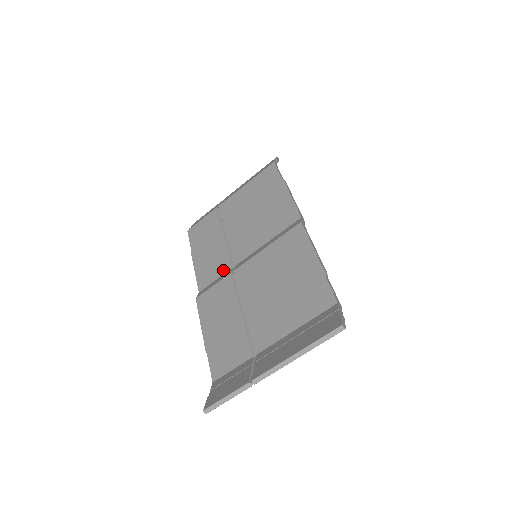
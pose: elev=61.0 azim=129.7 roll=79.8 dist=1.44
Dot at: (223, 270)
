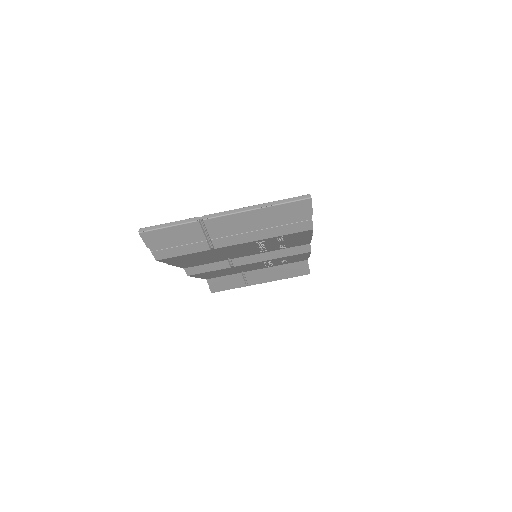
Dot at: occluded
